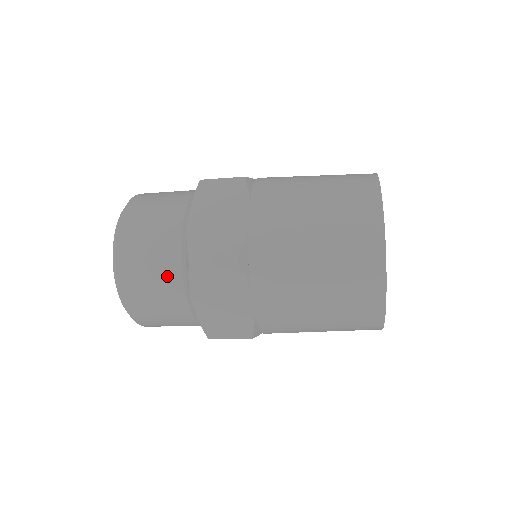
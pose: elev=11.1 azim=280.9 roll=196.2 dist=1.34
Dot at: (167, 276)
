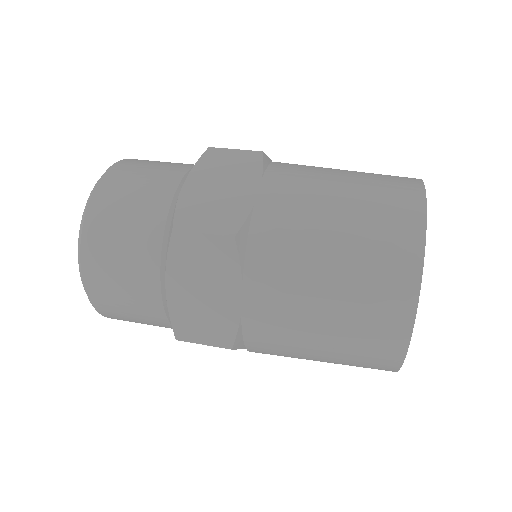
Dot at: (142, 246)
